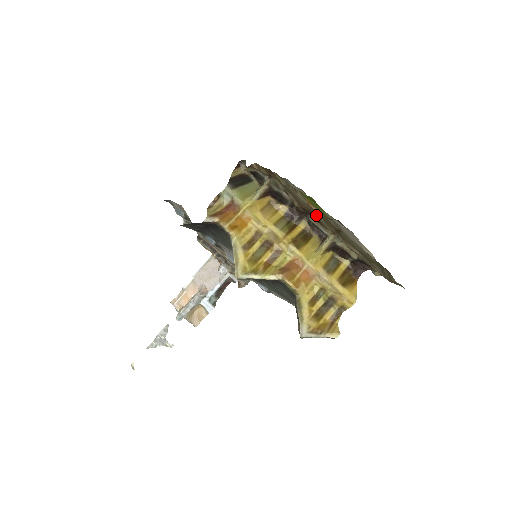
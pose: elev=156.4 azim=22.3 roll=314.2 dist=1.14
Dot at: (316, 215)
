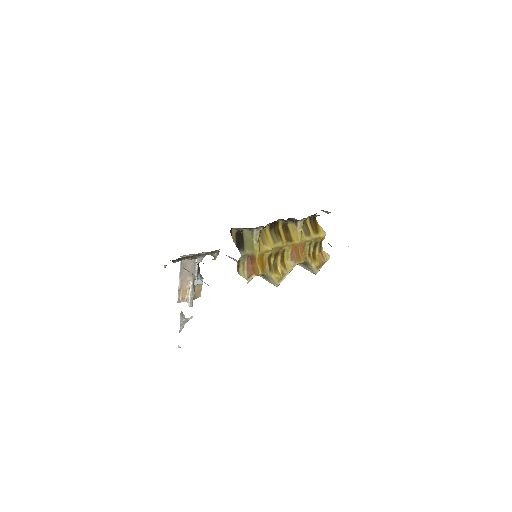
Dot at: occluded
